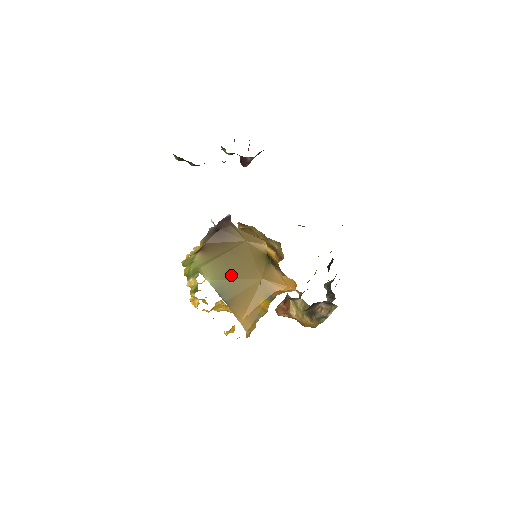
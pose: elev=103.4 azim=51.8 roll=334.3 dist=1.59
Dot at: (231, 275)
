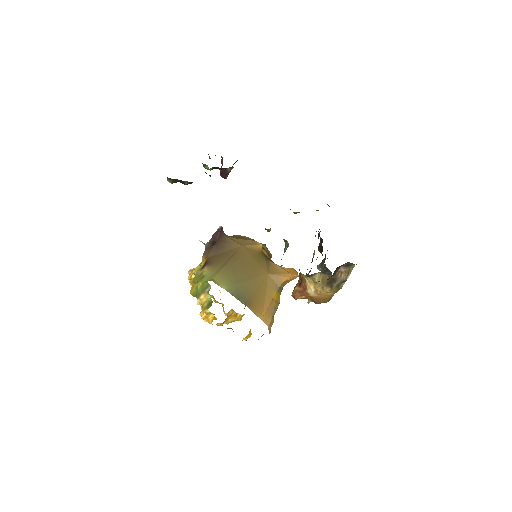
Dot at: (241, 278)
